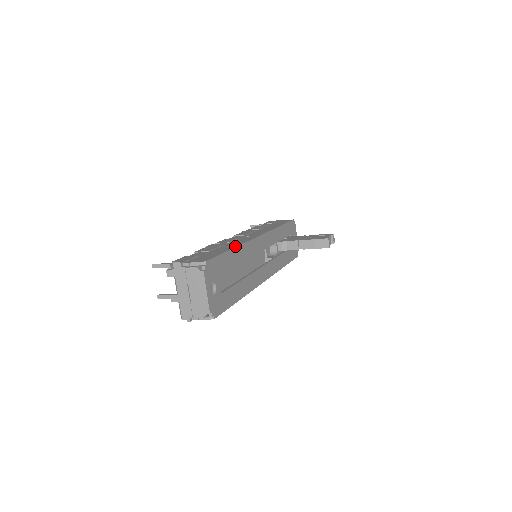
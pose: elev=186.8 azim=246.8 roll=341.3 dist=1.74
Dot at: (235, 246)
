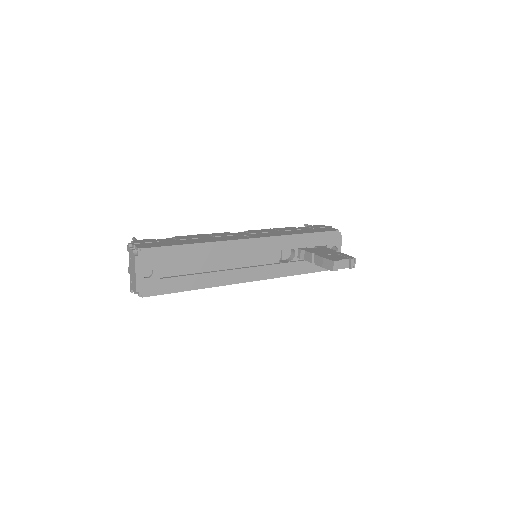
Dot at: (201, 242)
